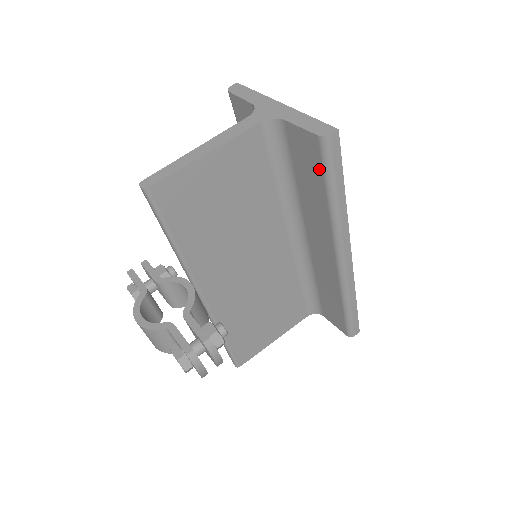
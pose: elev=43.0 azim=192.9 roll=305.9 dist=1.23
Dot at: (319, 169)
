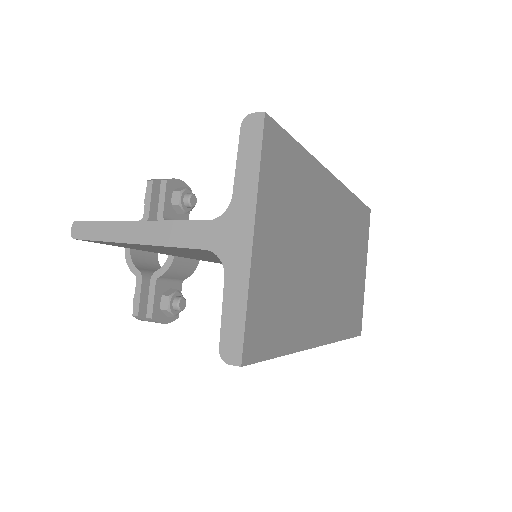
Dot at: occluded
